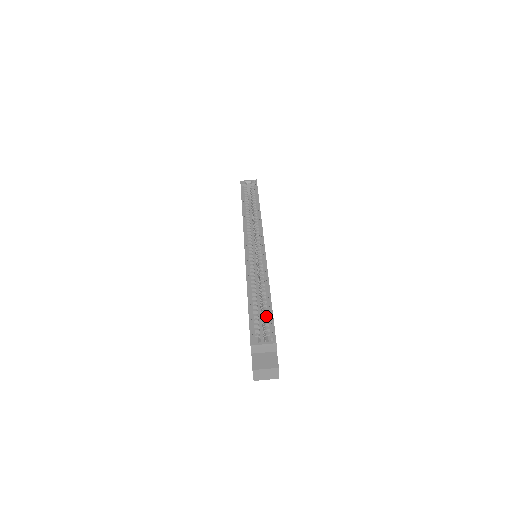
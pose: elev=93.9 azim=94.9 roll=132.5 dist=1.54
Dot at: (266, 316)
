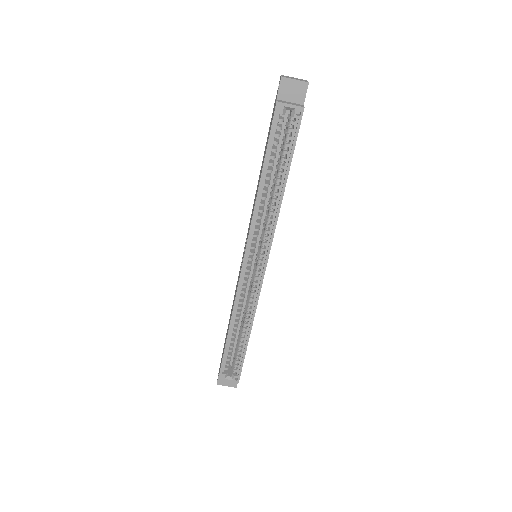
Dot at: (239, 354)
